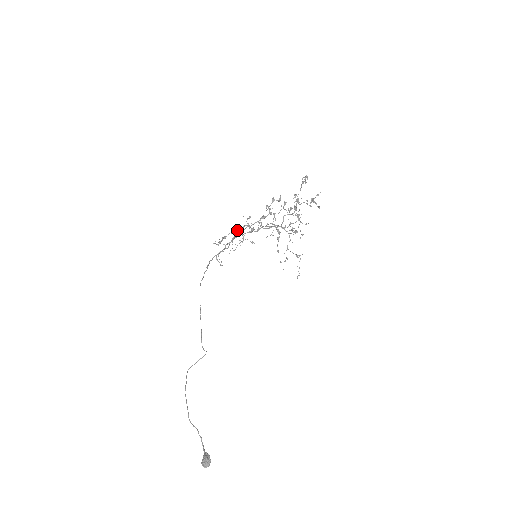
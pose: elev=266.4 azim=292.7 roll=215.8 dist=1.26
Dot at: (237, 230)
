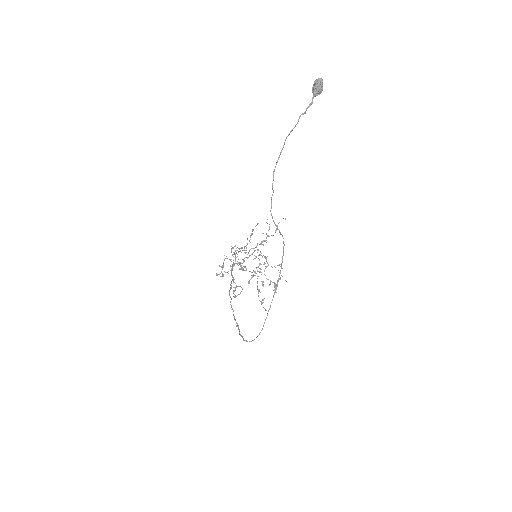
Dot at: occluded
